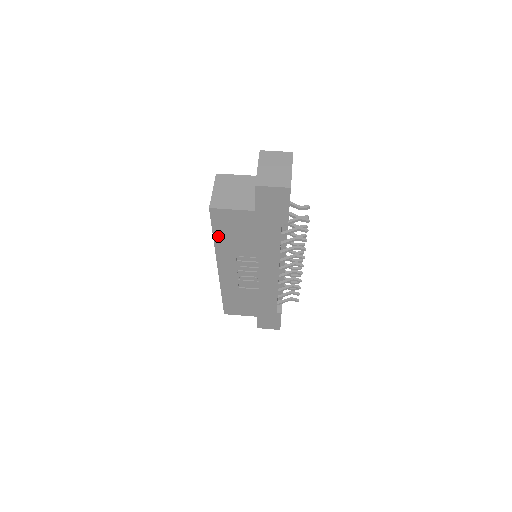
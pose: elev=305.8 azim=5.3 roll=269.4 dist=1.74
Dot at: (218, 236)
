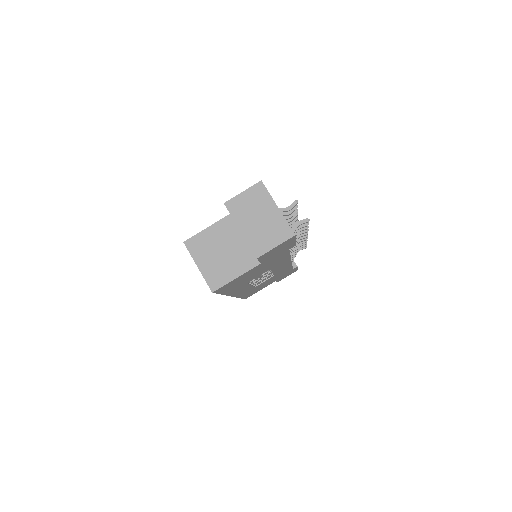
Dot at: (227, 291)
